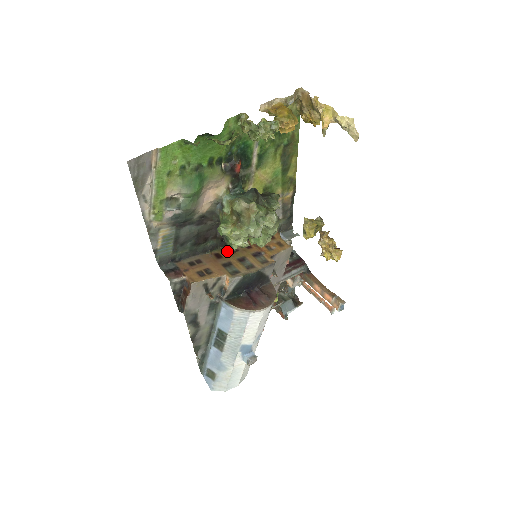
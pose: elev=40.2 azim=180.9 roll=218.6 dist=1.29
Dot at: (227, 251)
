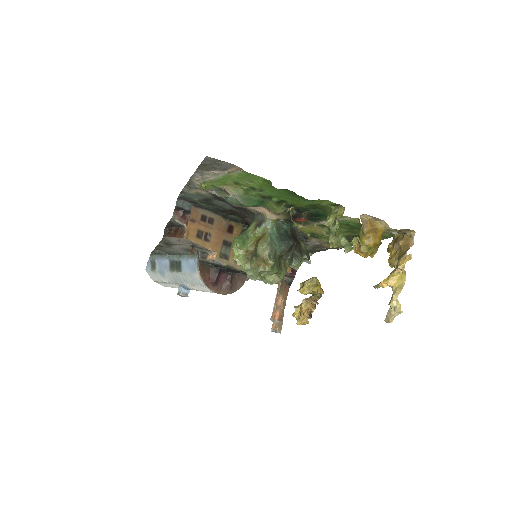
Dot at: (242, 230)
